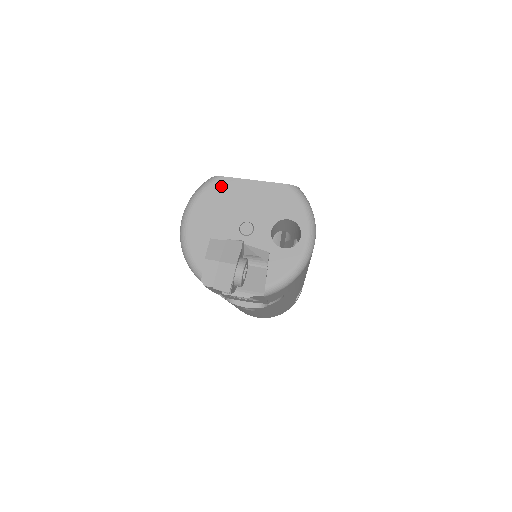
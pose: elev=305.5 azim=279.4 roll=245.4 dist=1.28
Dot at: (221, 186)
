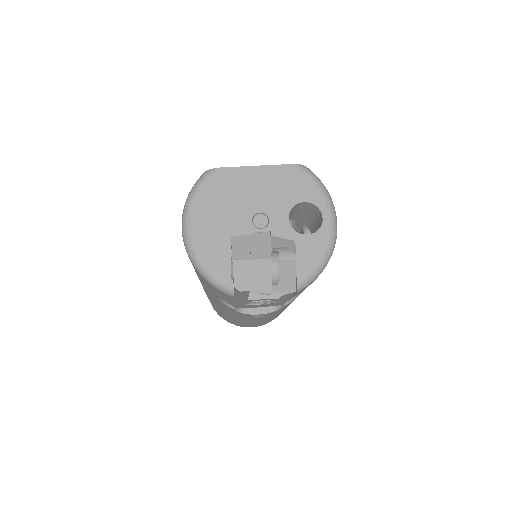
Dot at: (220, 178)
